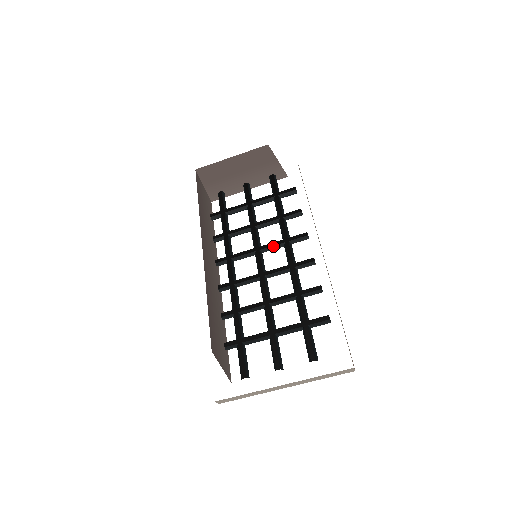
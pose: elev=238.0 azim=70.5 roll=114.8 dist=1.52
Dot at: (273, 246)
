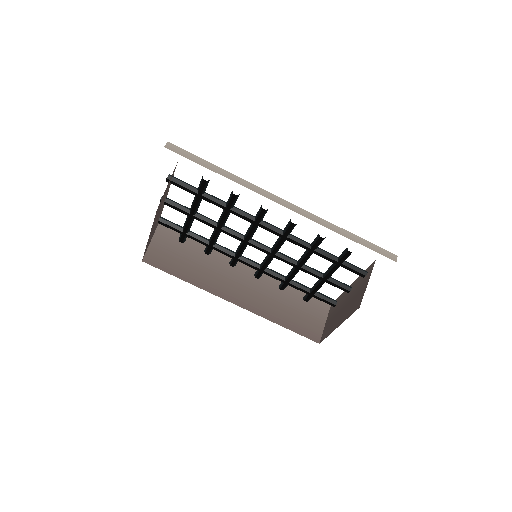
Dot at: (253, 233)
